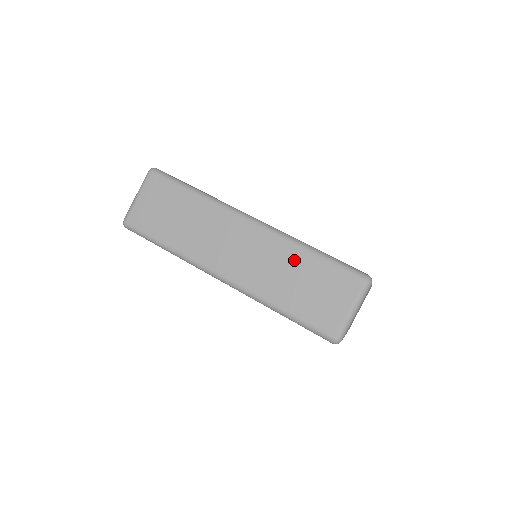
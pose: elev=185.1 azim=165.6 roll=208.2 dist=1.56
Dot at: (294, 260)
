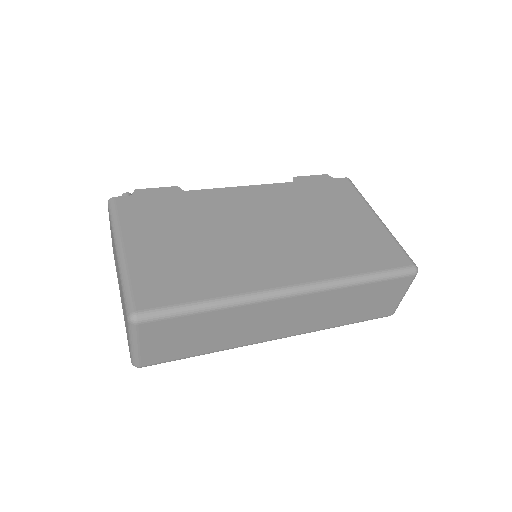
Dot at: (347, 296)
